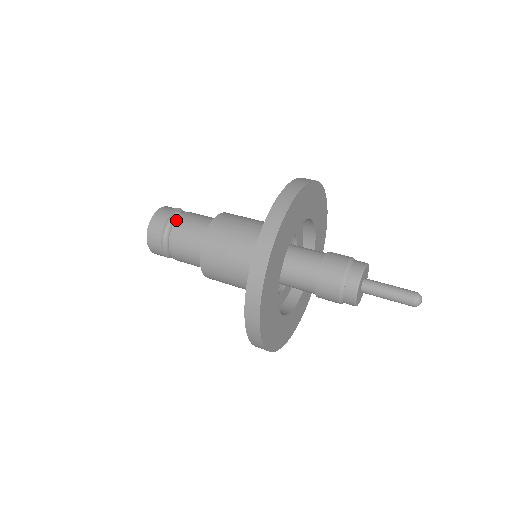
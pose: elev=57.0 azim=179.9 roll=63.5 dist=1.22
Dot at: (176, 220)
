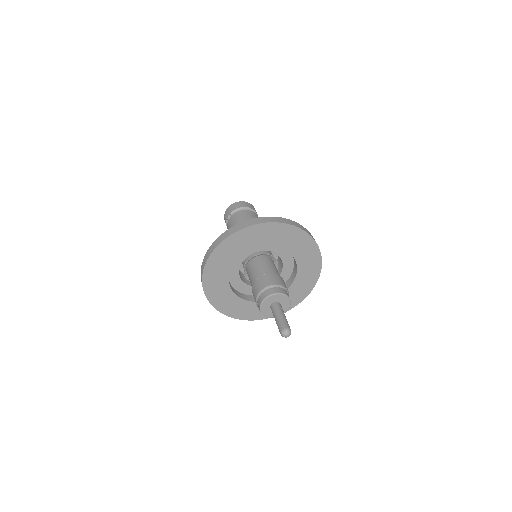
Dot at: (227, 225)
